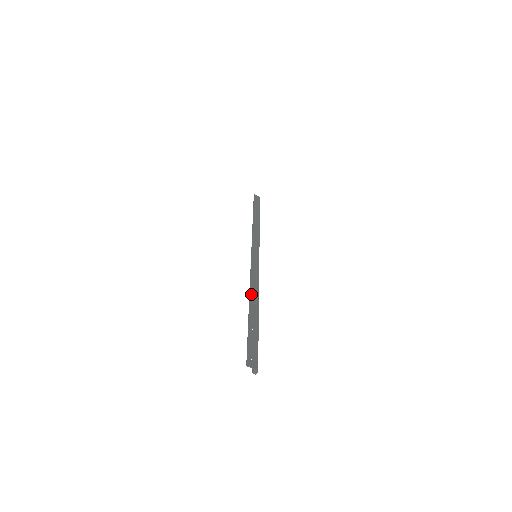
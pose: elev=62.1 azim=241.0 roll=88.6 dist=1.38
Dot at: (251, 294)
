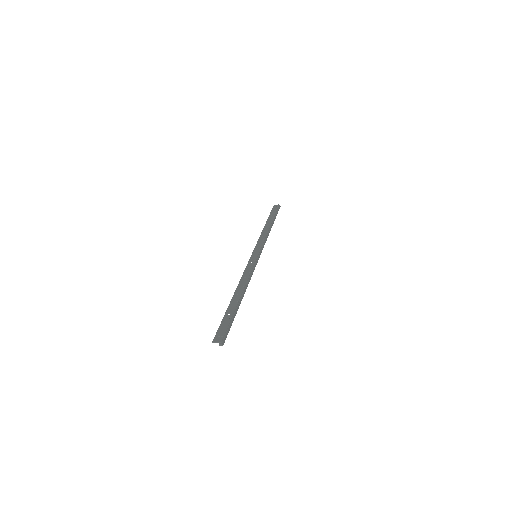
Dot at: (237, 288)
